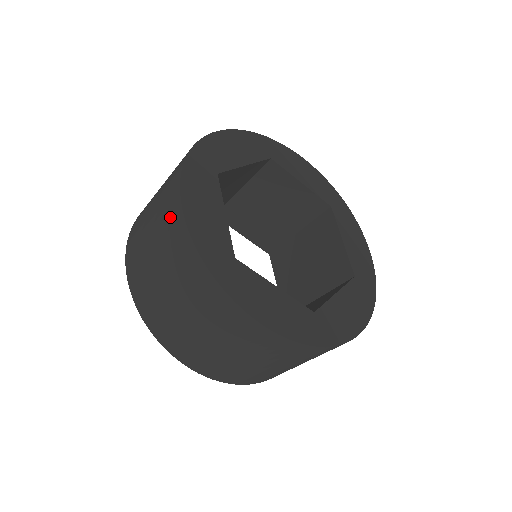
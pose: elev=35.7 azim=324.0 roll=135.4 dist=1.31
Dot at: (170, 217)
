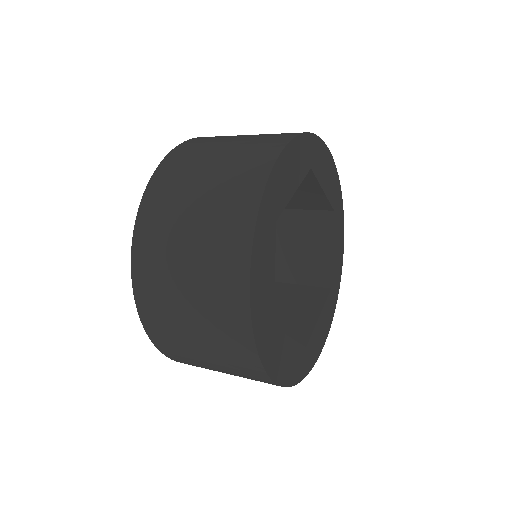
Dot at: (227, 285)
